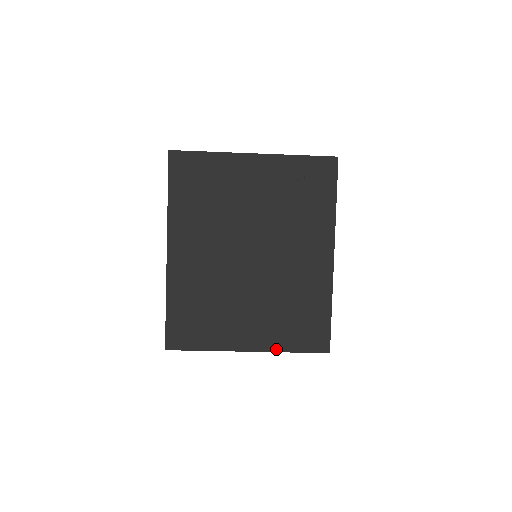
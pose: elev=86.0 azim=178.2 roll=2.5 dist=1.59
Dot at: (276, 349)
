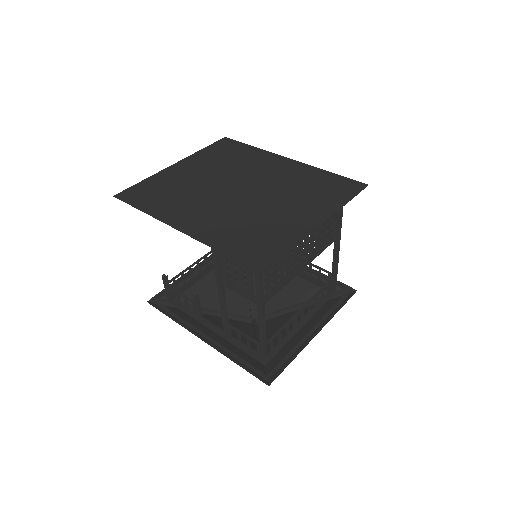
Dot at: (336, 209)
